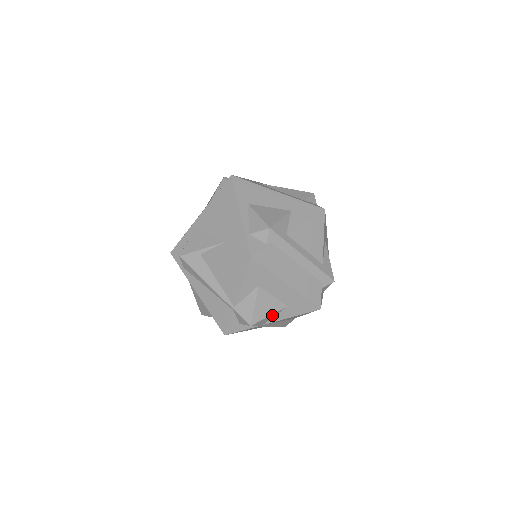
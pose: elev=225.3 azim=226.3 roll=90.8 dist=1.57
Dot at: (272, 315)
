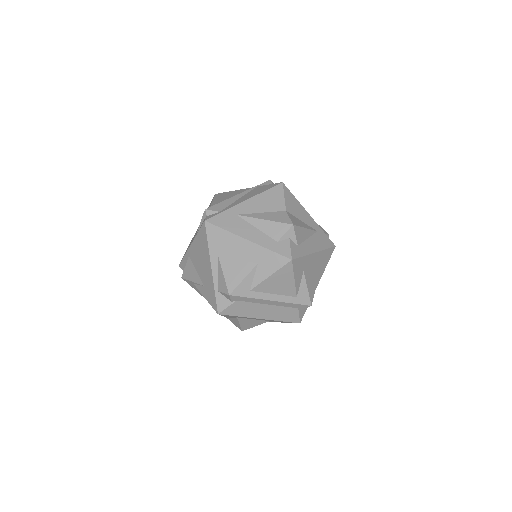
Dot at: (259, 324)
